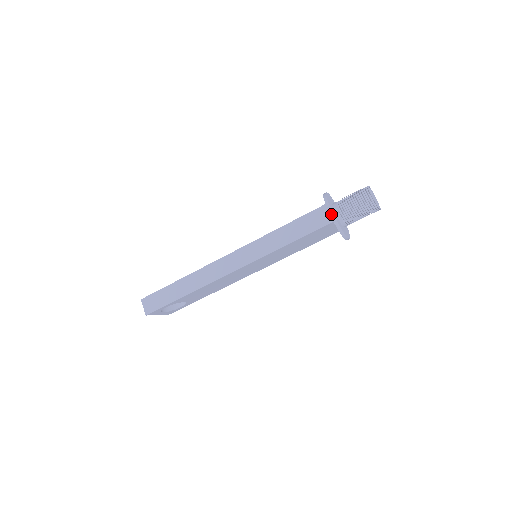
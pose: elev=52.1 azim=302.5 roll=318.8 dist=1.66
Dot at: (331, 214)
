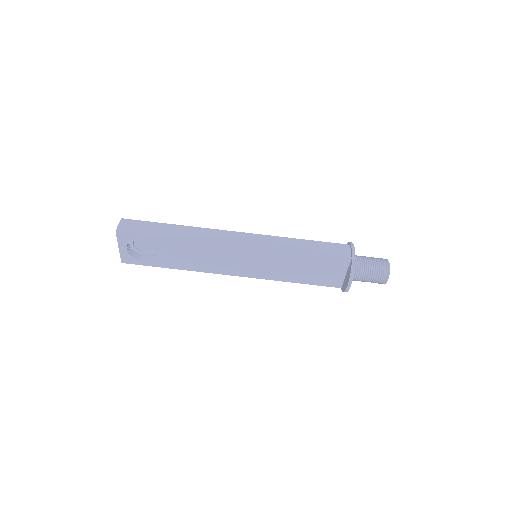
Dot at: (353, 251)
